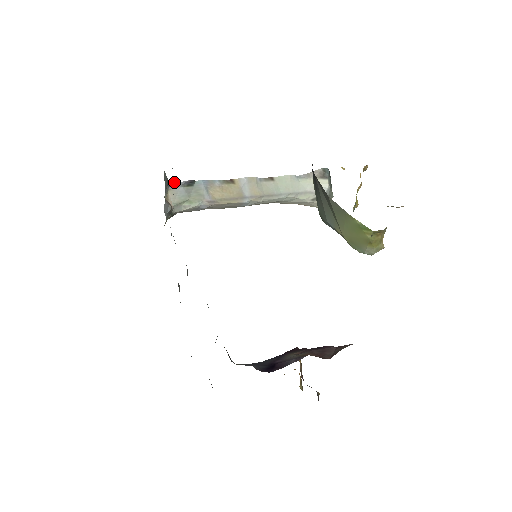
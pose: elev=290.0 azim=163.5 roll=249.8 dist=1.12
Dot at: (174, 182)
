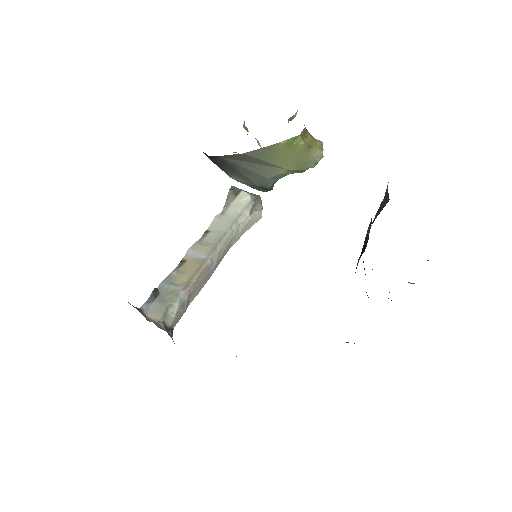
Dot at: (143, 306)
